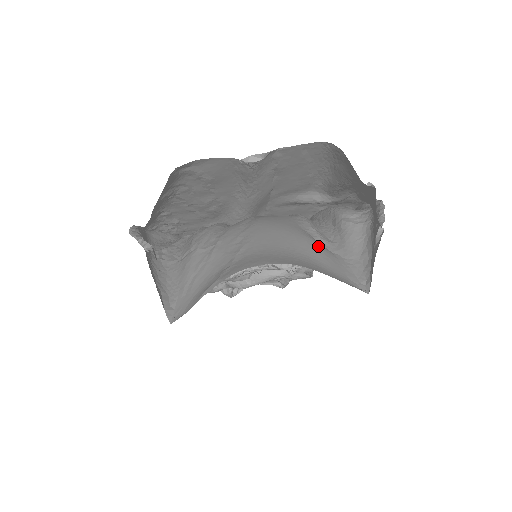
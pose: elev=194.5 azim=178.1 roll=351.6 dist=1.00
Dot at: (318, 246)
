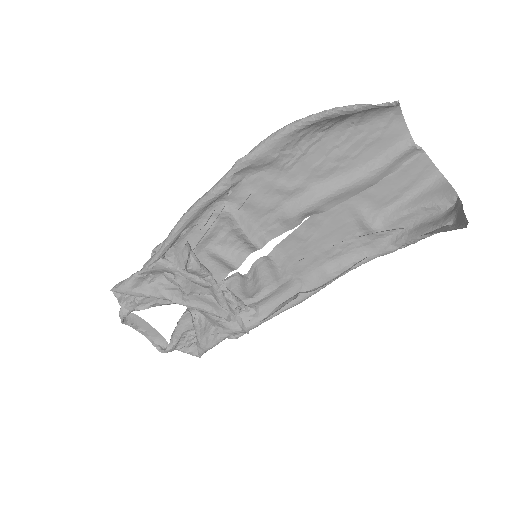
Dot at: occluded
